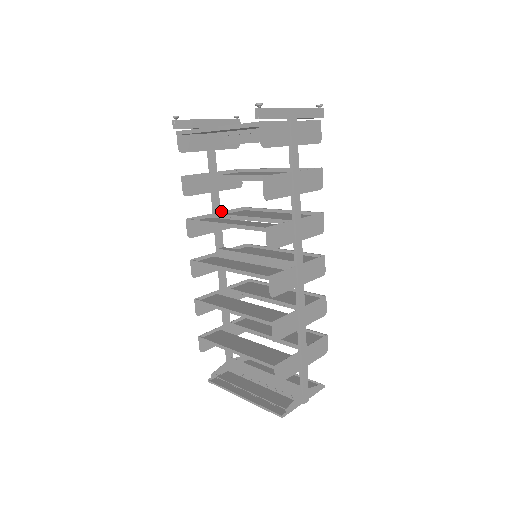
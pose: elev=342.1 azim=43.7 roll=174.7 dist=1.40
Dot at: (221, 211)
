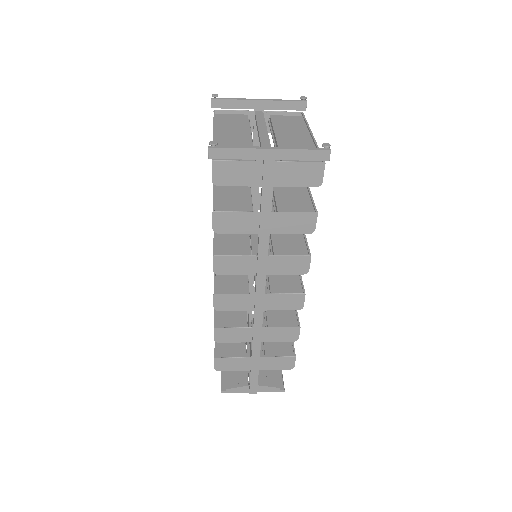
Dot at: occluded
